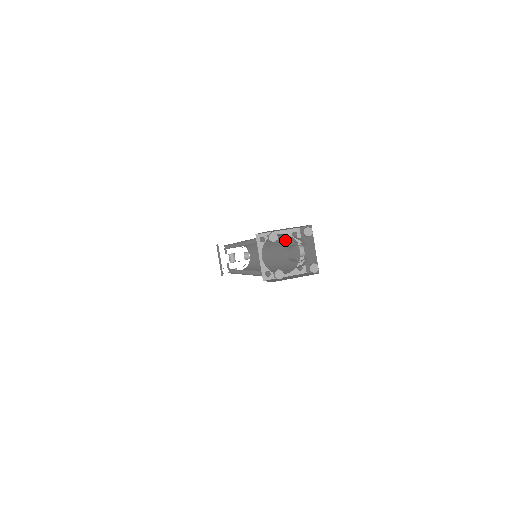
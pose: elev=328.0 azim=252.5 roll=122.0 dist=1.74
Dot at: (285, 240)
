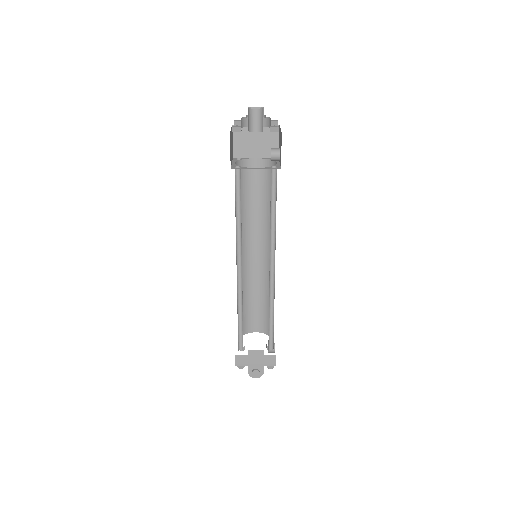
Dot at: occluded
